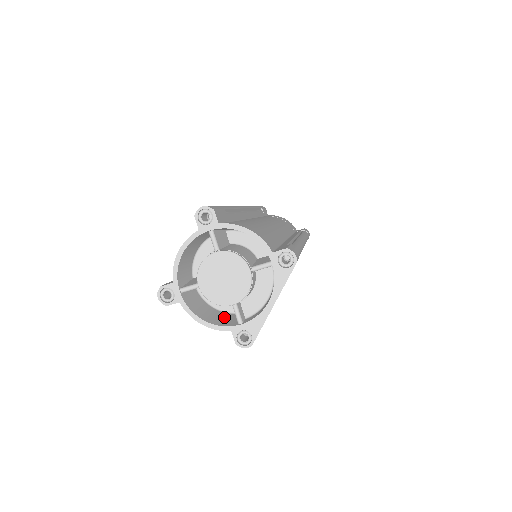
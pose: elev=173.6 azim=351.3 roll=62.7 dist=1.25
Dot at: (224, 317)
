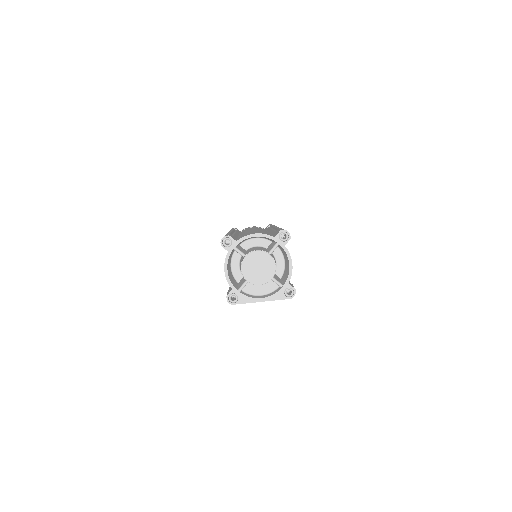
Dot at: (232, 277)
